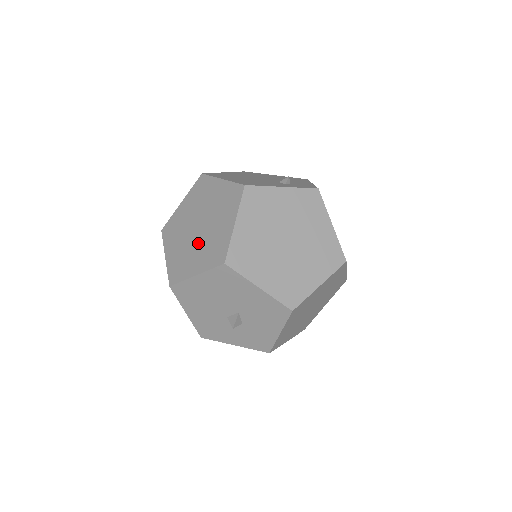
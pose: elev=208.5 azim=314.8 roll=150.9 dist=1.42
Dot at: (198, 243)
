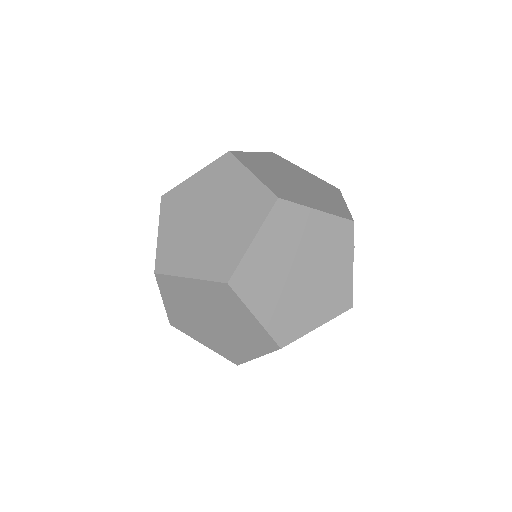
Dot at: occluded
